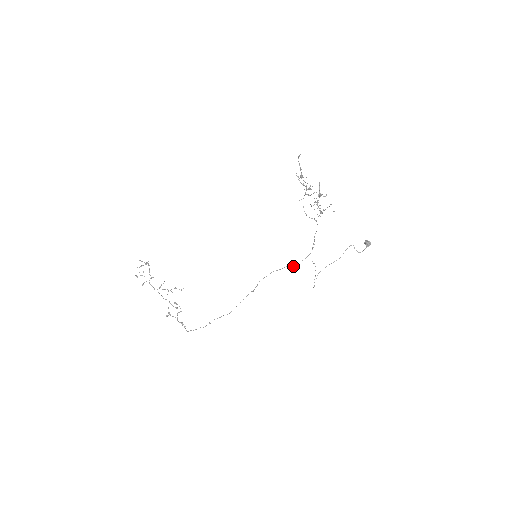
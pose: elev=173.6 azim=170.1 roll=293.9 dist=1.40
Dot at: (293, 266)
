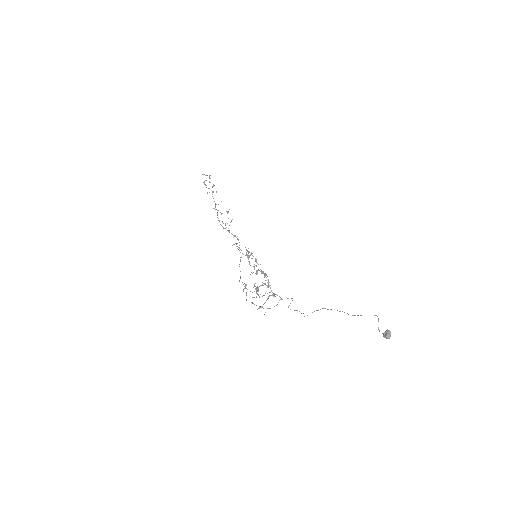
Dot at: (252, 303)
